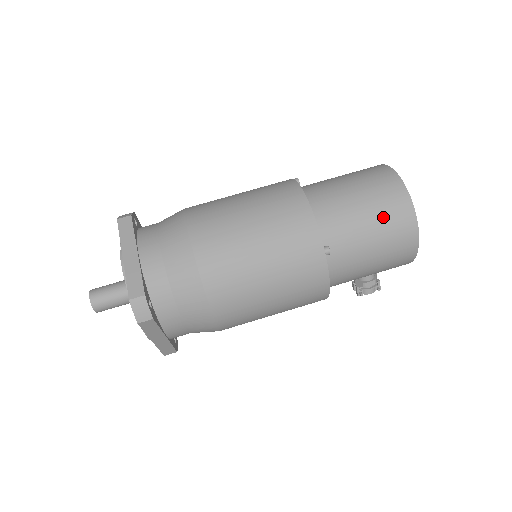
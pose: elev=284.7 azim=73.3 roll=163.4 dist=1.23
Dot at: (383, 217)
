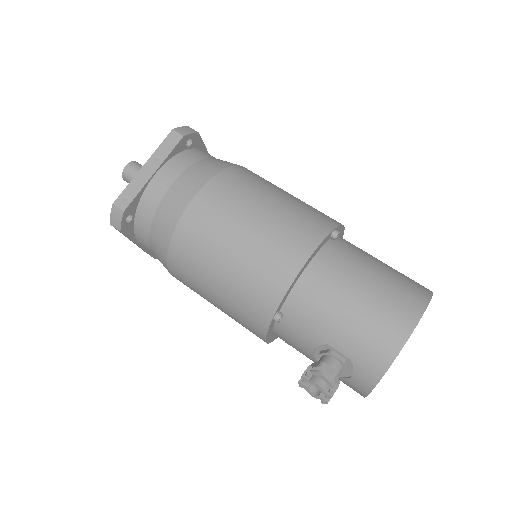
Dot at: (399, 274)
